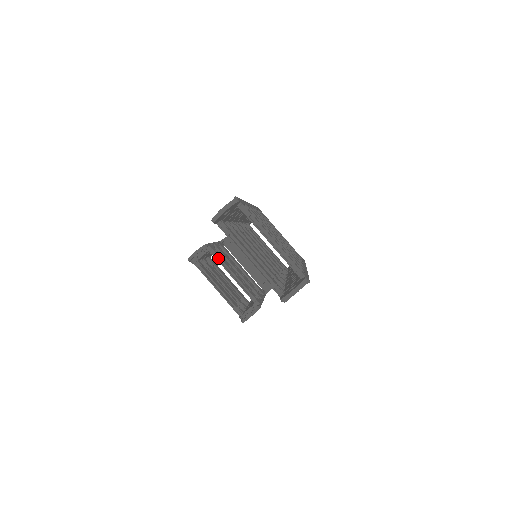
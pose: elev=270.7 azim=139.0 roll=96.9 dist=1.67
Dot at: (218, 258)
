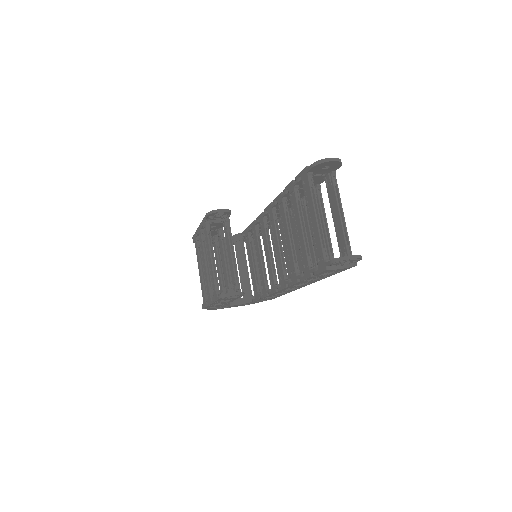
Dot at: (227, 233)
